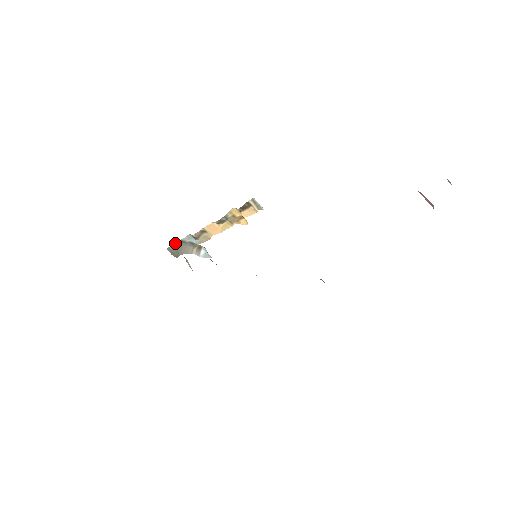
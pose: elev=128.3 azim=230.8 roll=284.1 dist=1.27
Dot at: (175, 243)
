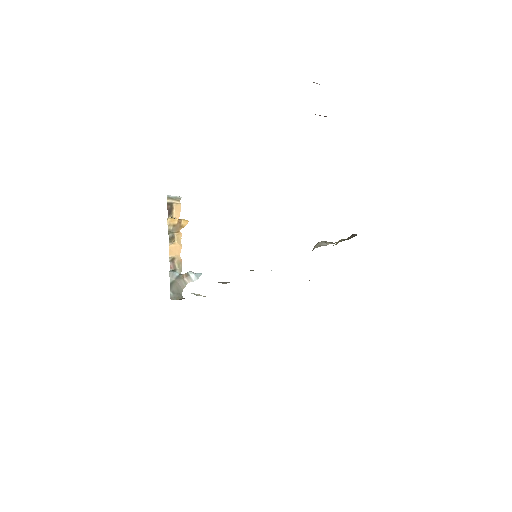
Dot at: (170, 290)
